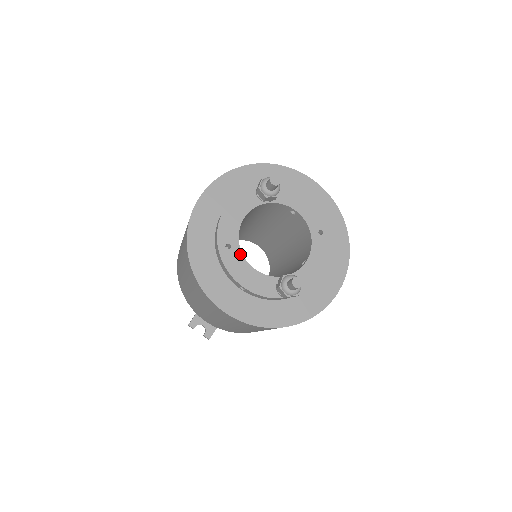
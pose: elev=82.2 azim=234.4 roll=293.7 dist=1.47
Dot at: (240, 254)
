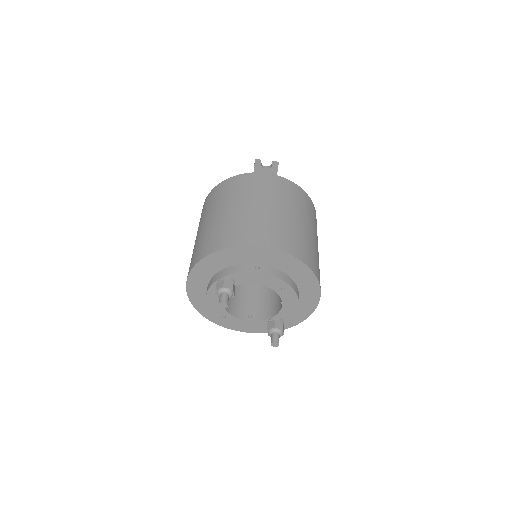
Dot at: (234, 318)
